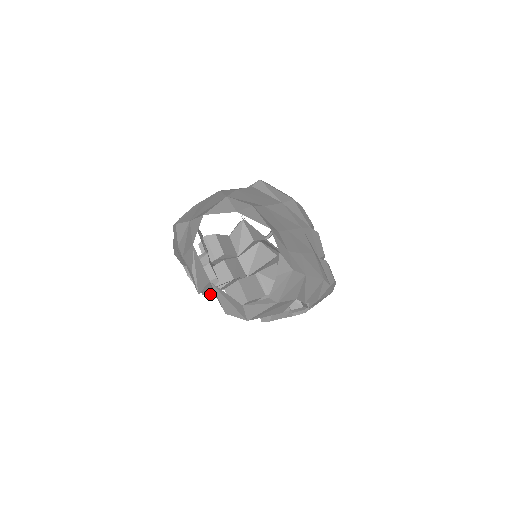
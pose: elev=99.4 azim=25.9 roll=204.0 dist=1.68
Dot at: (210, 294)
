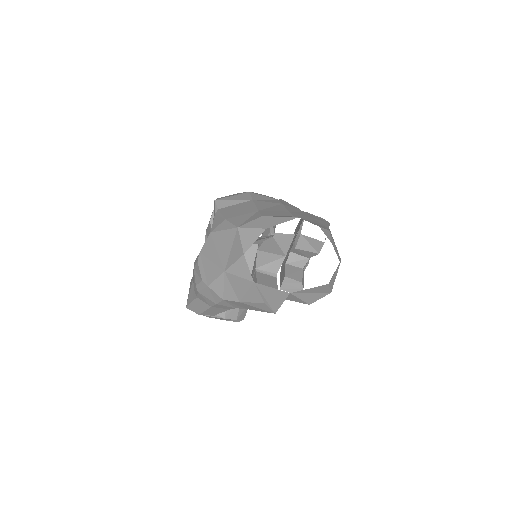
Dot at: (245, 315)
